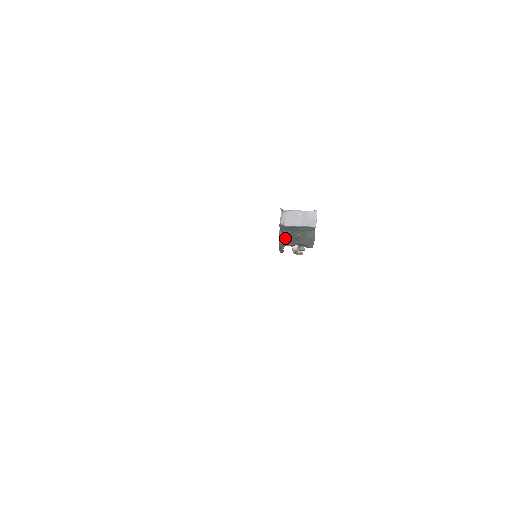
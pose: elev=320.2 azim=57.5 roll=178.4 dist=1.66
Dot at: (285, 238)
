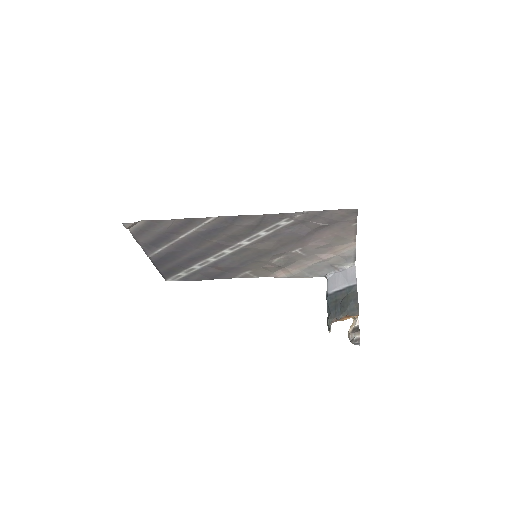
Dot at: (331, 309)
